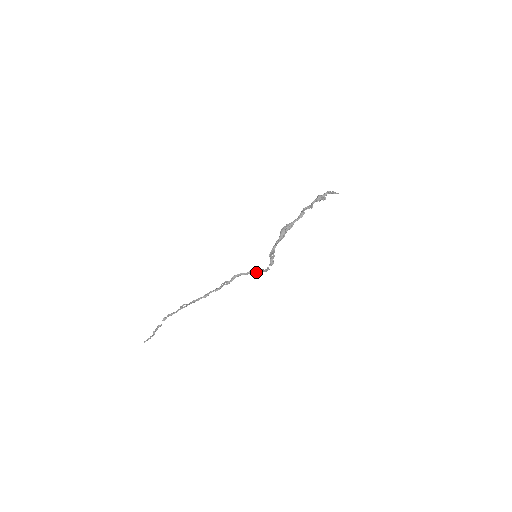
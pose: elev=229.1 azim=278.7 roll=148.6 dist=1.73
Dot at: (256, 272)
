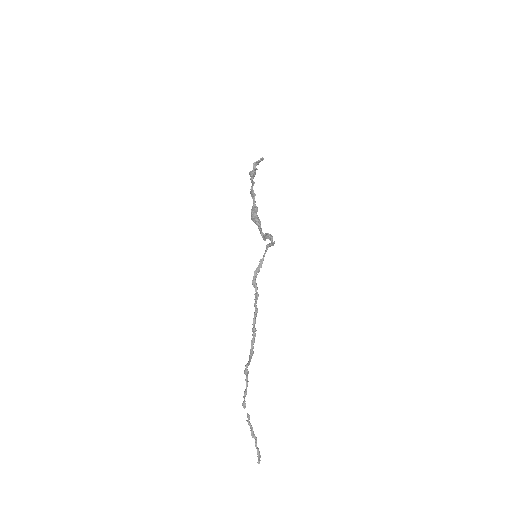
Dot at: occluded
